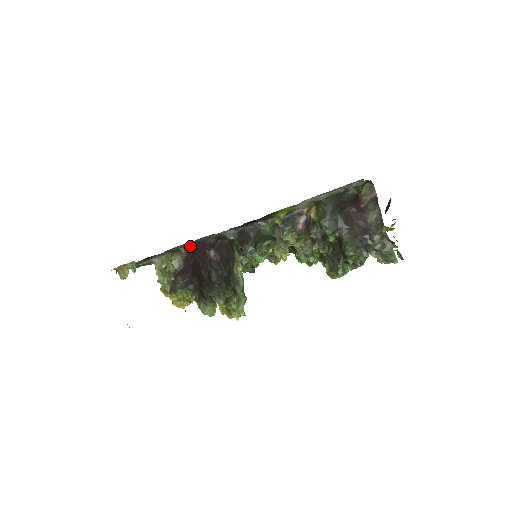
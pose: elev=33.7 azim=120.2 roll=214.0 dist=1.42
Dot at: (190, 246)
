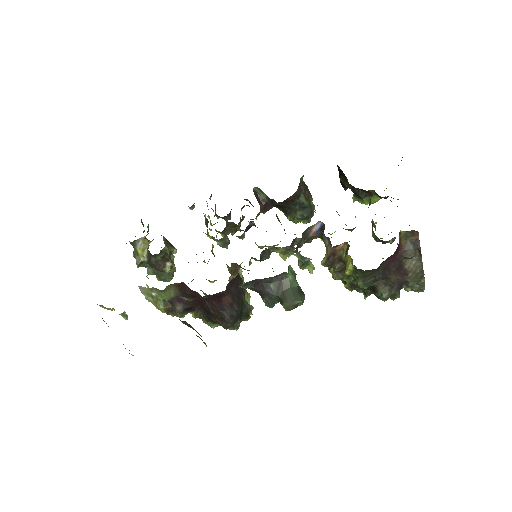
Dot at: (195, 298)
